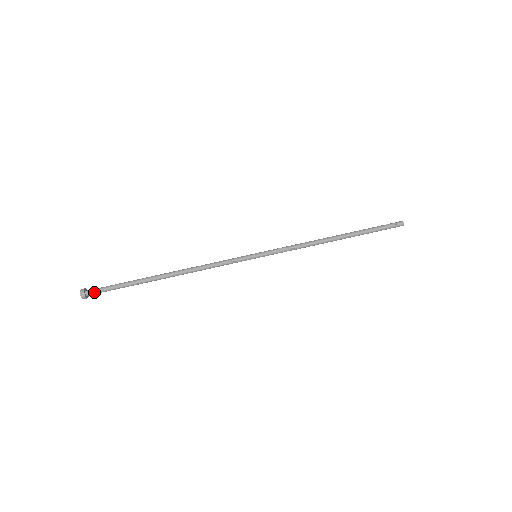
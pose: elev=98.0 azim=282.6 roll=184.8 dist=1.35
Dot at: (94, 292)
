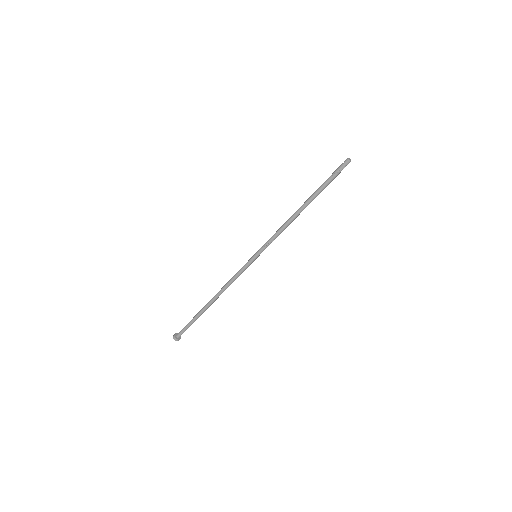
Dot at: occluded
